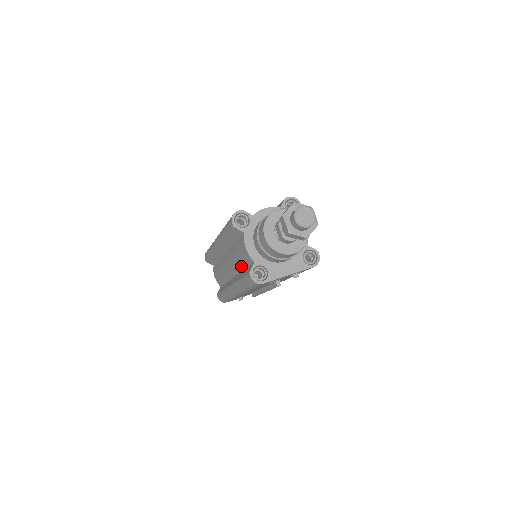
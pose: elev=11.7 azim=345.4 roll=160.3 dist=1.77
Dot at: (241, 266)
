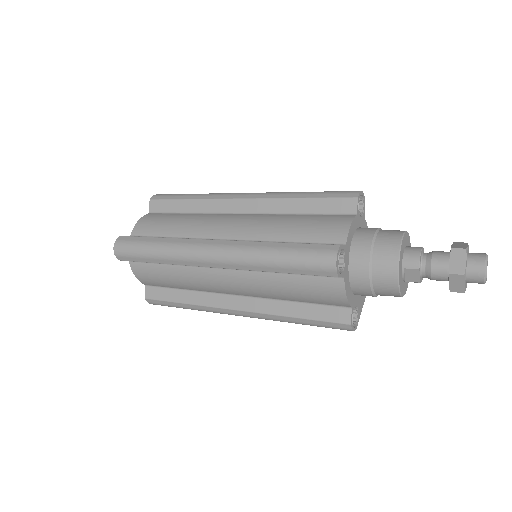
Dot at: (291, 299)
